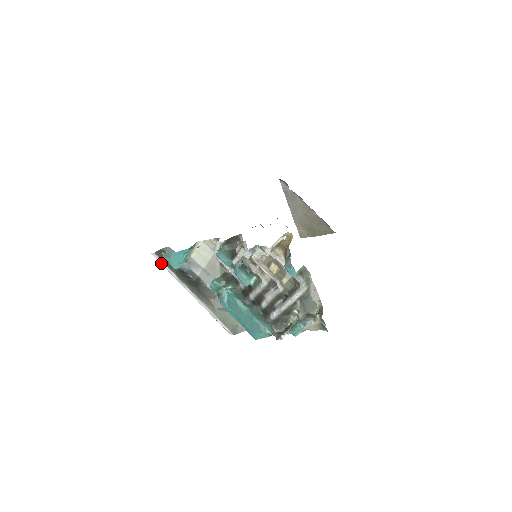
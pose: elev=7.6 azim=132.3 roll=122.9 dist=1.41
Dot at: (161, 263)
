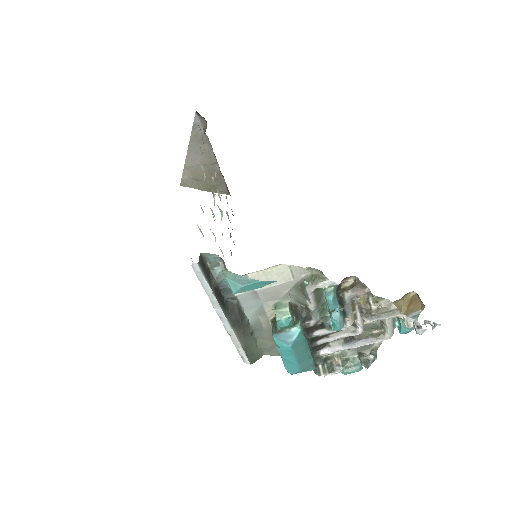
Dot at: (201, 278)
